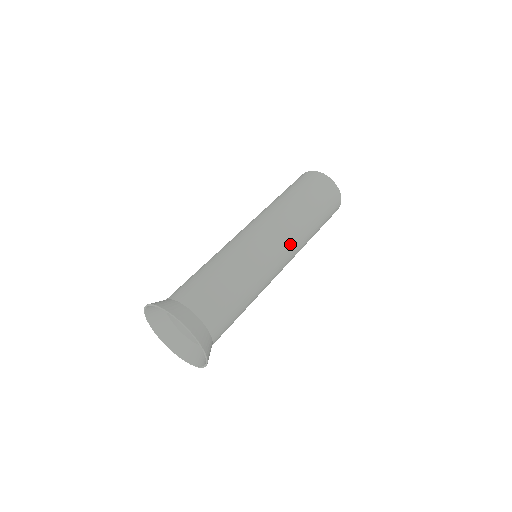
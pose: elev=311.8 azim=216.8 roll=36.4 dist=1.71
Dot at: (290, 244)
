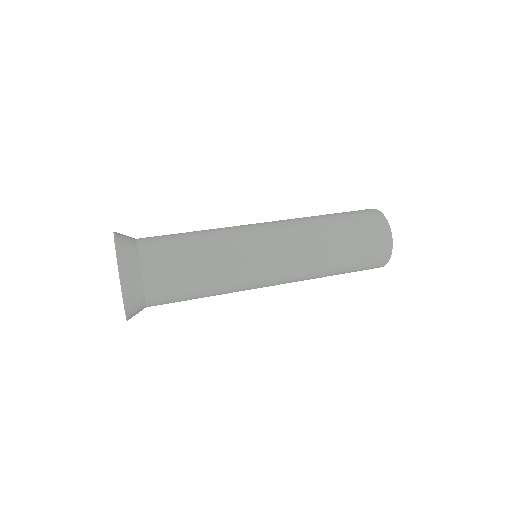
Dot at: (289, 241)
